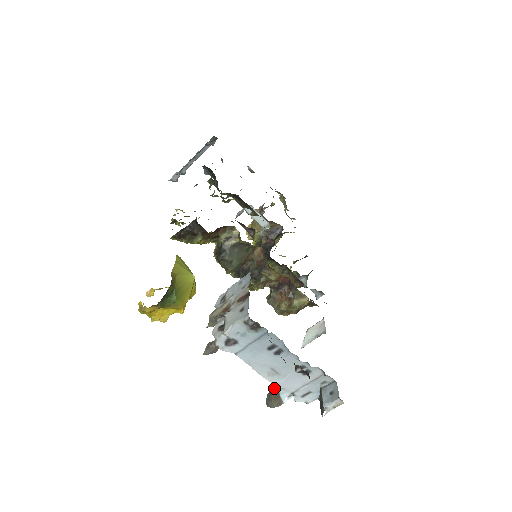
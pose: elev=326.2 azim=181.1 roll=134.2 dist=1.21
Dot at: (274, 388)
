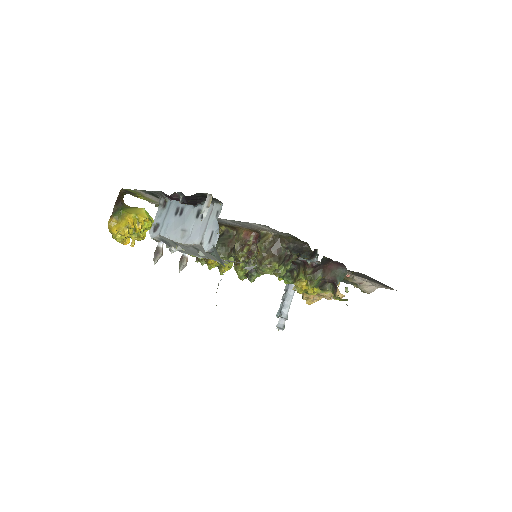
Dot at: occluded
